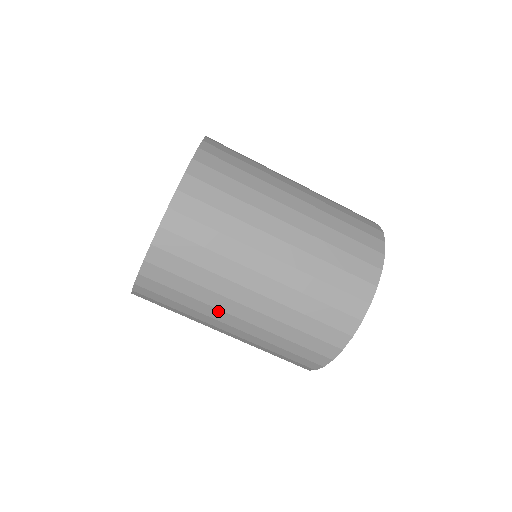
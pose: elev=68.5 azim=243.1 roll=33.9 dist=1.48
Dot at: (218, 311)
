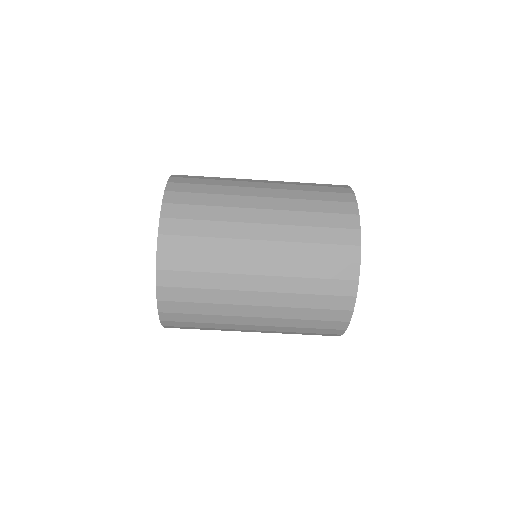
Dot at: (235, 307)
